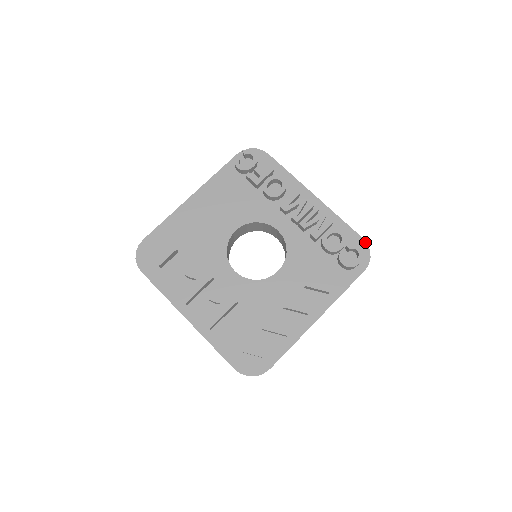
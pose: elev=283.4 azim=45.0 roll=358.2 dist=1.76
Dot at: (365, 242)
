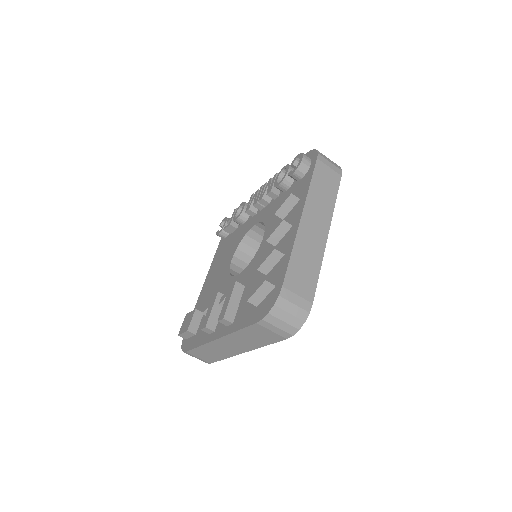
Dot at: (309, 152)
